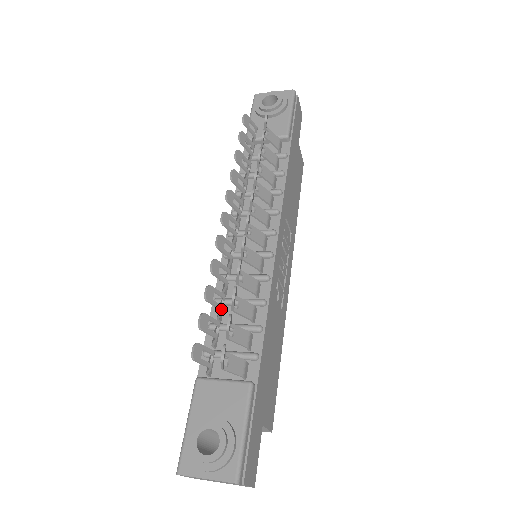
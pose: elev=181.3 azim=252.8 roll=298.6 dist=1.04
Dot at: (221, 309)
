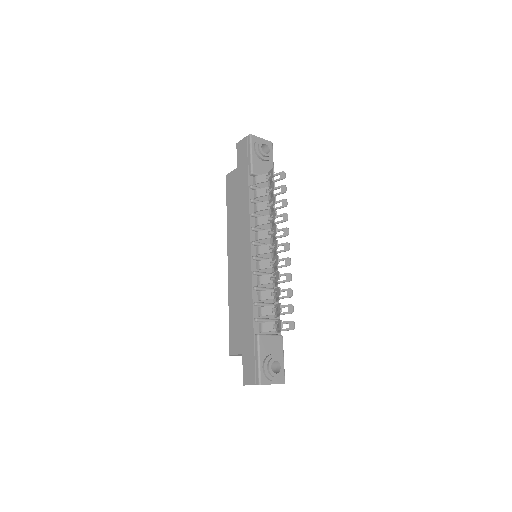
Dot at: occluded
